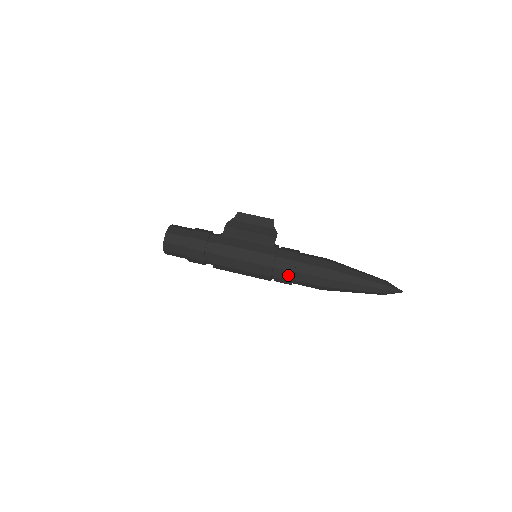
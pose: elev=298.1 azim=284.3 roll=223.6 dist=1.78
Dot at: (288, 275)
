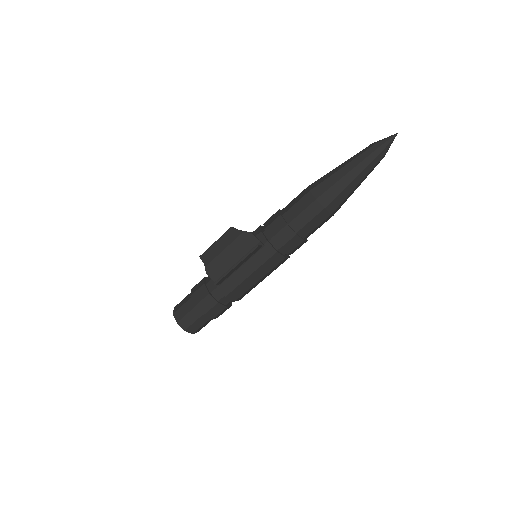
Dot at: (301, 245)
